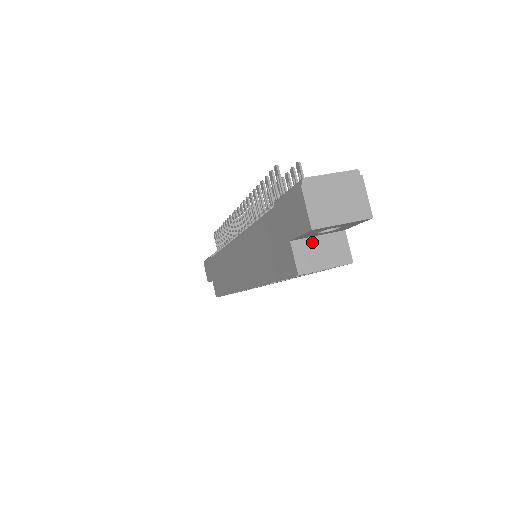
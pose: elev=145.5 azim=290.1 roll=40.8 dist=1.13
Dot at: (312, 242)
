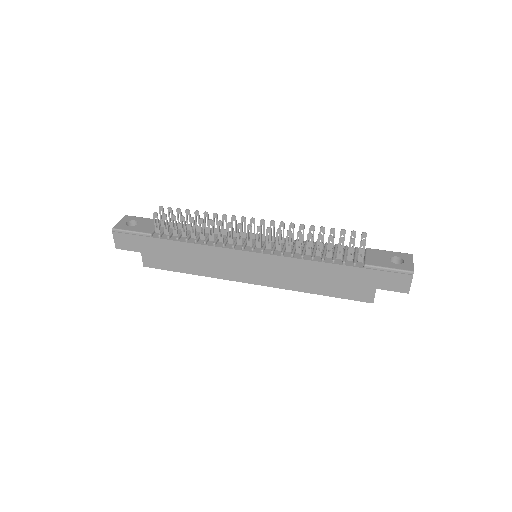
Dot at: occluded
